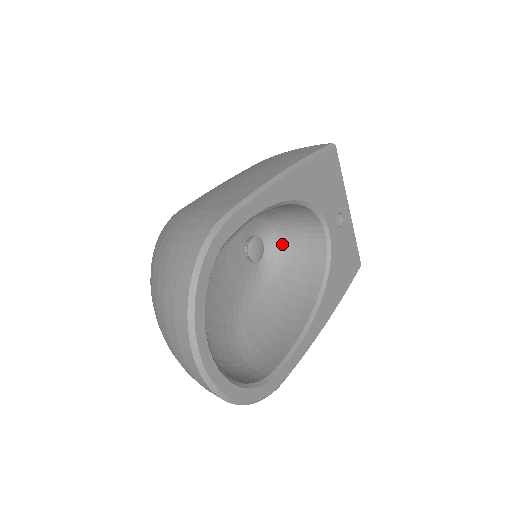
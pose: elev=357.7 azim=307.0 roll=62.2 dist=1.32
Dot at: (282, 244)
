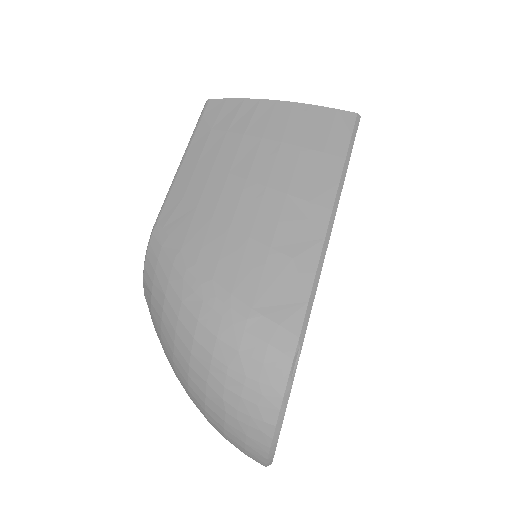
Dot at: occluded
